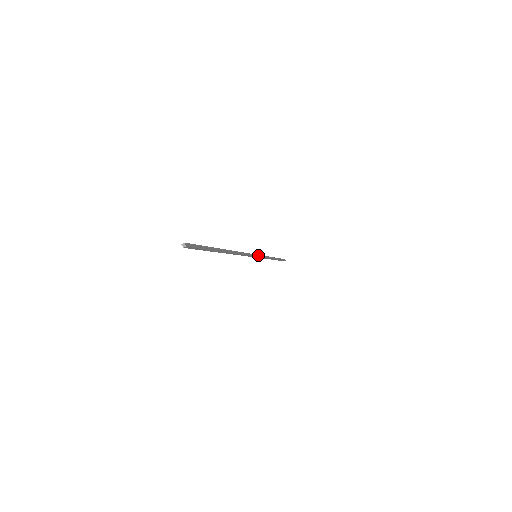
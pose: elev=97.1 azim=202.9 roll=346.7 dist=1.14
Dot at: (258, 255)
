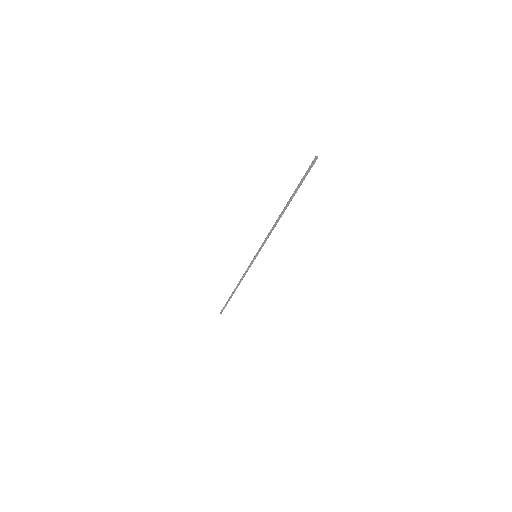
Dot at: occluded
